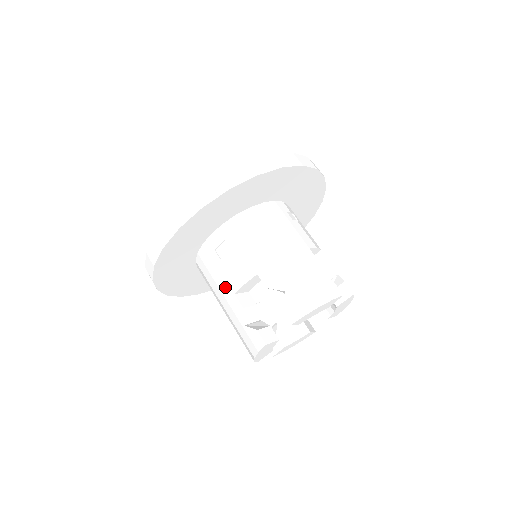
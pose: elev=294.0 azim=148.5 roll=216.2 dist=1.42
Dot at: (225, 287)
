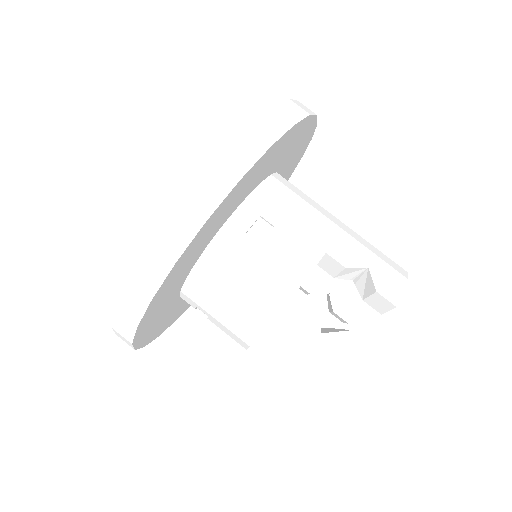
Dot at: (275, 285)
